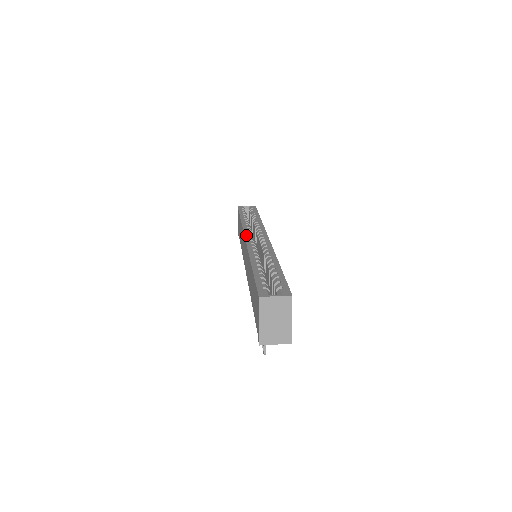
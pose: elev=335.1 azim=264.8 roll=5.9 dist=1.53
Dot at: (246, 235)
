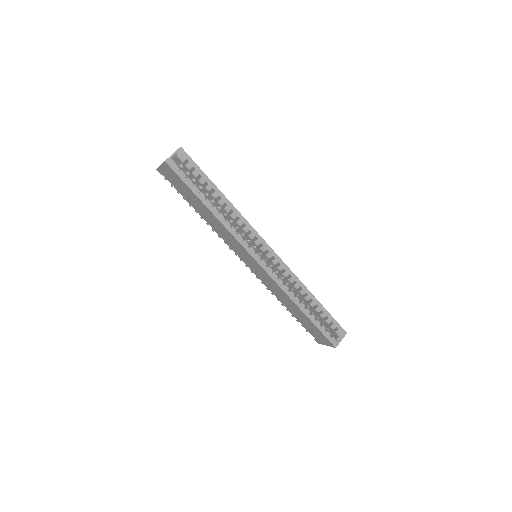
Dot at: (254, 256)
